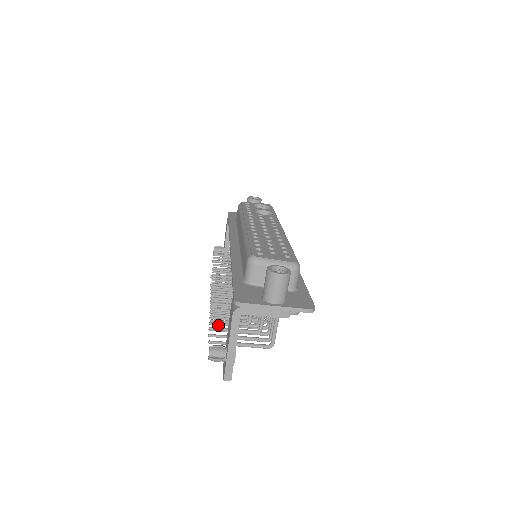
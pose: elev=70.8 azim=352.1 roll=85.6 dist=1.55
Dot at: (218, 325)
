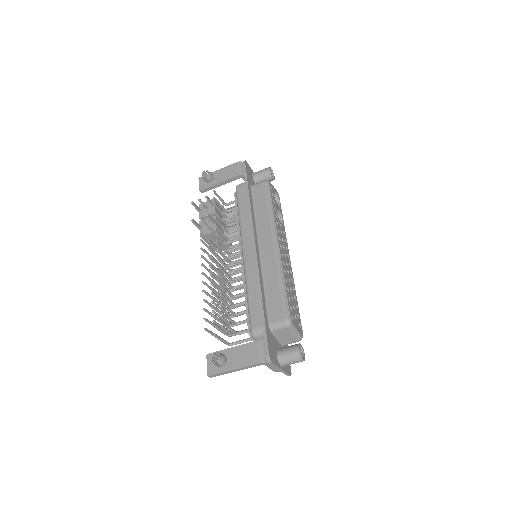
Dot at: (207, 303)
